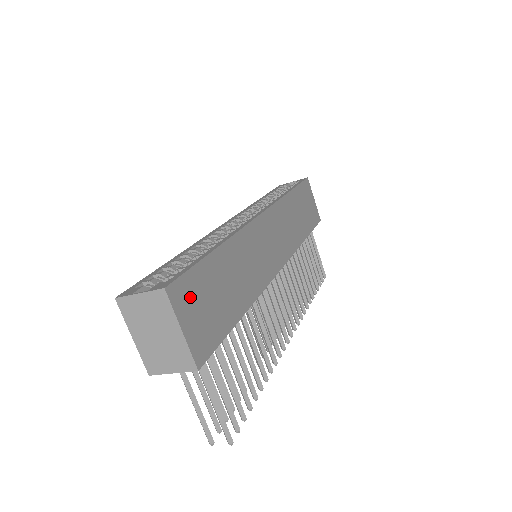
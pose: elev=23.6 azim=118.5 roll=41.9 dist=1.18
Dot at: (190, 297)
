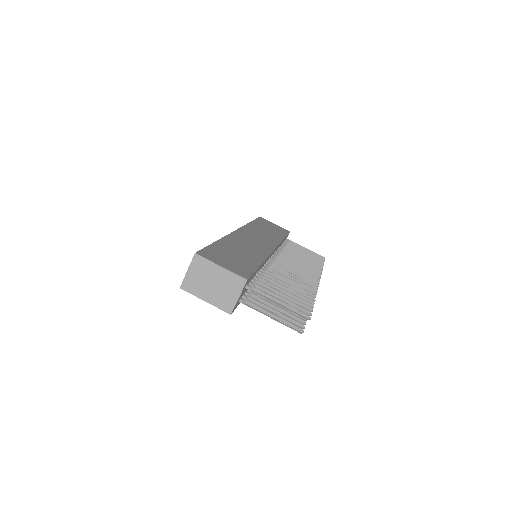
Dot at: (215, 256)
